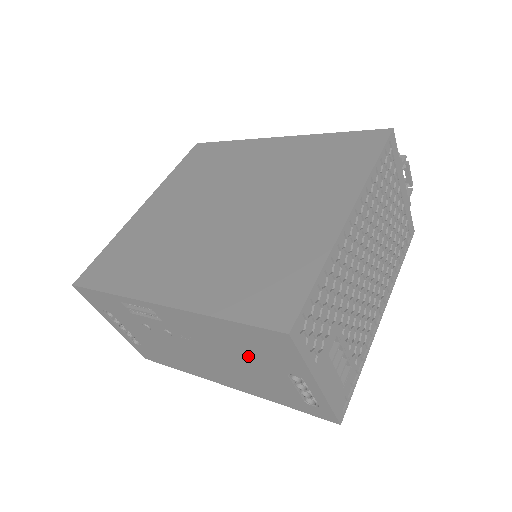
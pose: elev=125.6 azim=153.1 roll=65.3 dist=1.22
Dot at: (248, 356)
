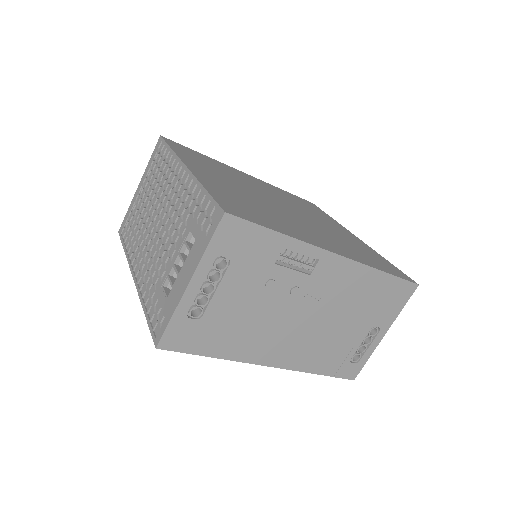
Dot at: (358, 312)
